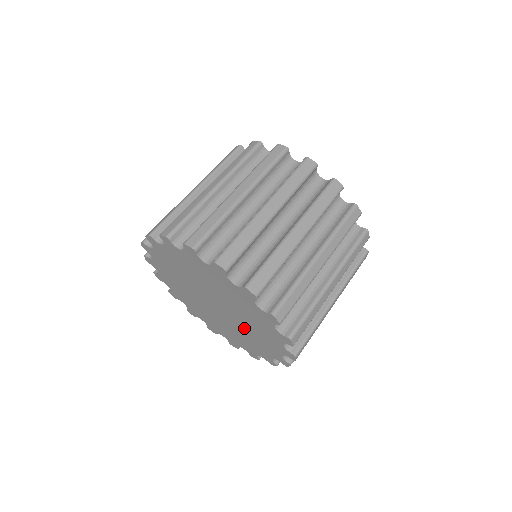
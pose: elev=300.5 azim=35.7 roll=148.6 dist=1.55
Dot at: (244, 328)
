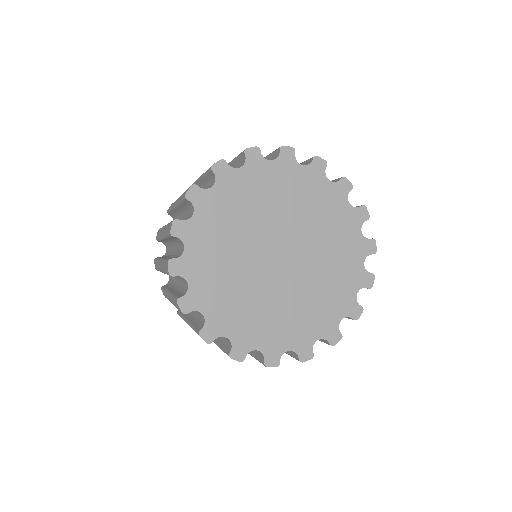
Dot at: (314, 235)
